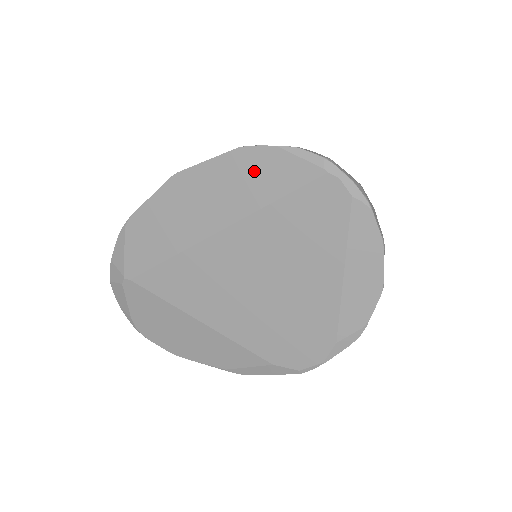
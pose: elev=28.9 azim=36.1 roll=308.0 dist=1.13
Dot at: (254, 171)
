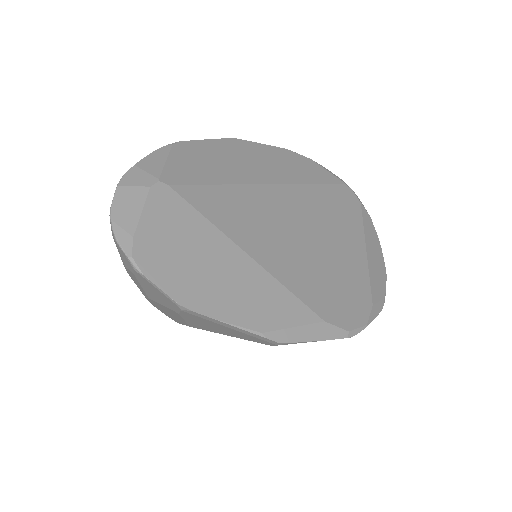
Dot at: (299, 164)
